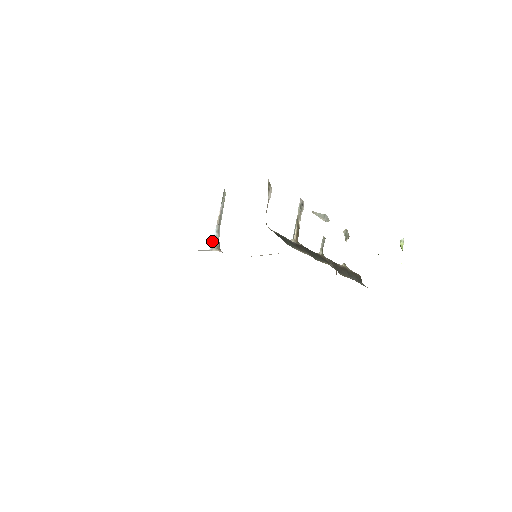
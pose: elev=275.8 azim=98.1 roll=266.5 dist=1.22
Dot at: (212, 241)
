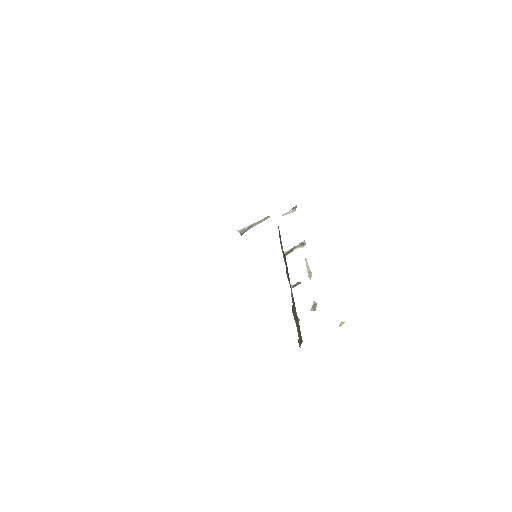
Dot at: (241, 229)
